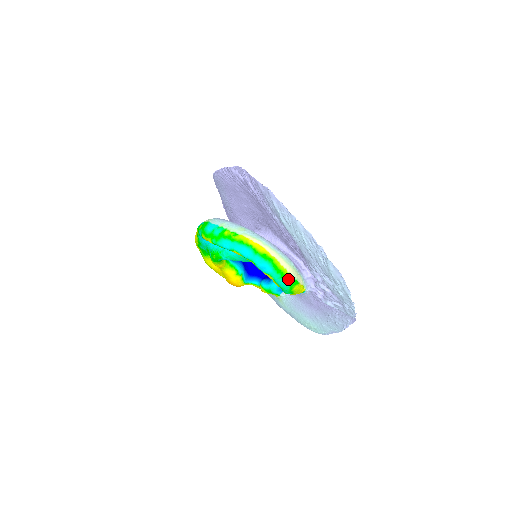
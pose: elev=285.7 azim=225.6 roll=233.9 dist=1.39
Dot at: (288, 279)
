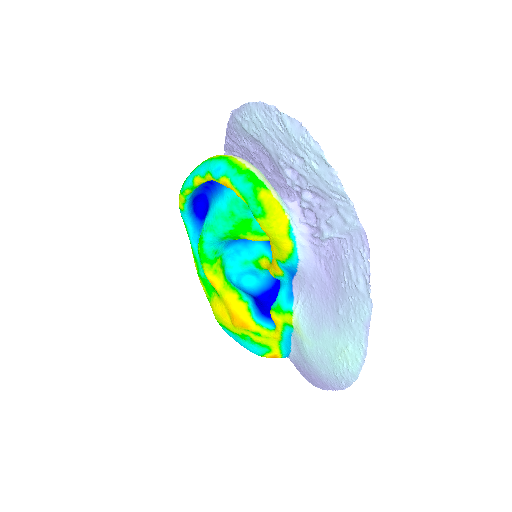
Dot at: (247, 175)
